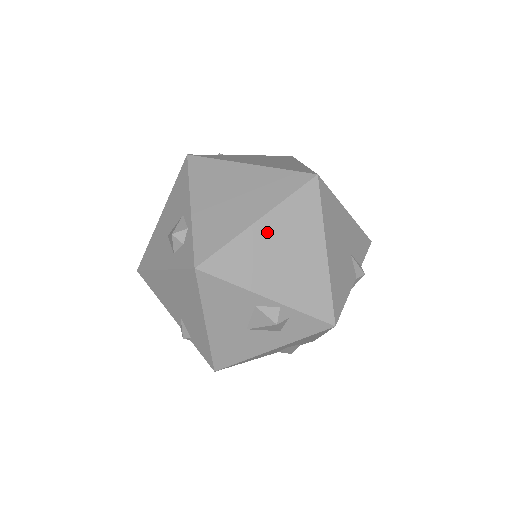
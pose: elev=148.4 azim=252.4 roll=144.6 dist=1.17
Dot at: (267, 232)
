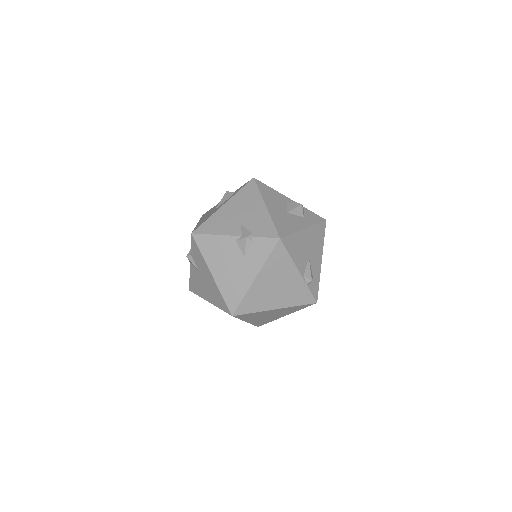
Dot at: occluded
